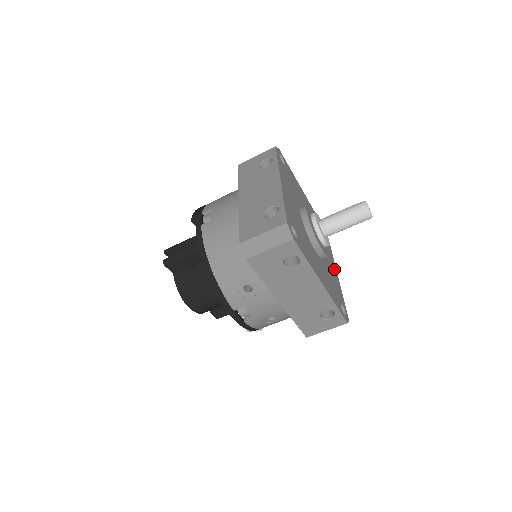
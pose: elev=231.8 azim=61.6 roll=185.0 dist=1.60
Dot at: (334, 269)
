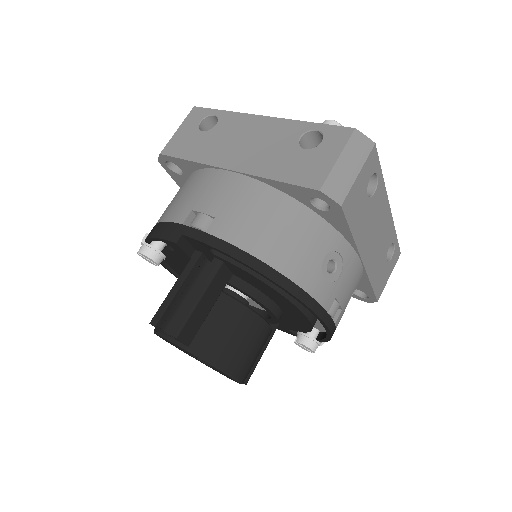
Dot at: occluded
